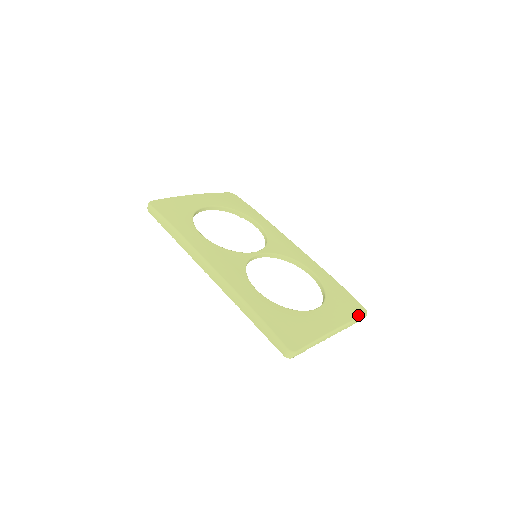
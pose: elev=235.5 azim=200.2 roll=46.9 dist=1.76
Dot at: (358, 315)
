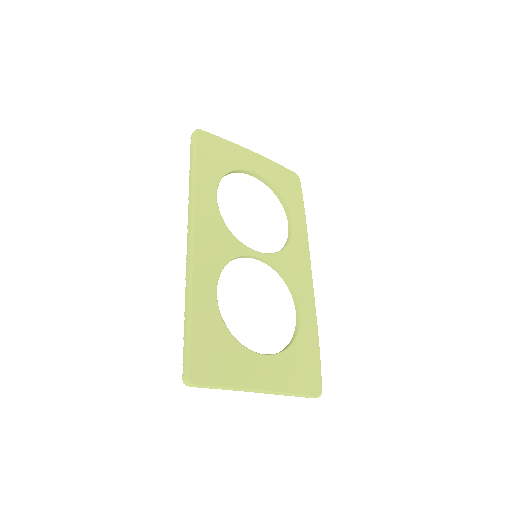
Dot at: (306, 392)
